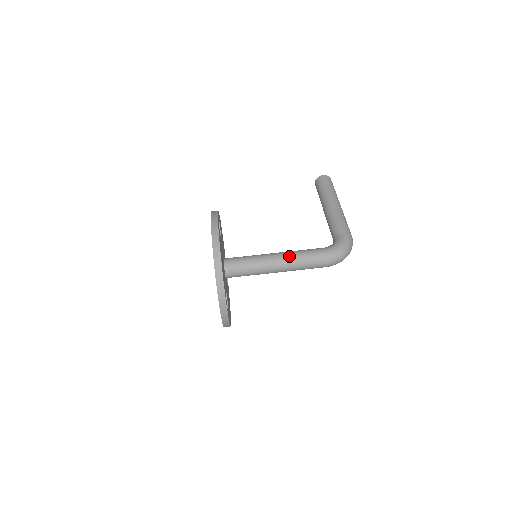
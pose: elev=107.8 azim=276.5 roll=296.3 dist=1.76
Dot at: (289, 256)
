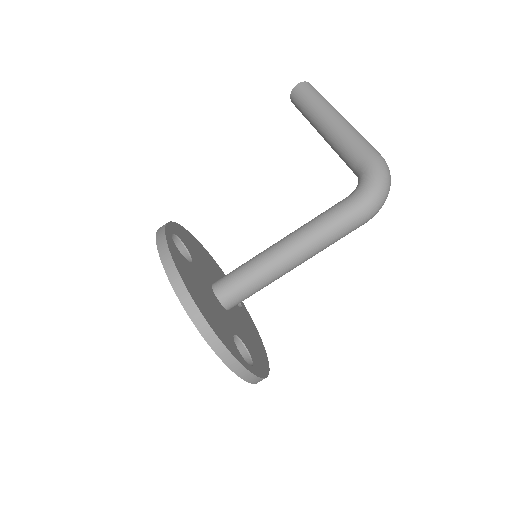
Dot at: (302, 236)
